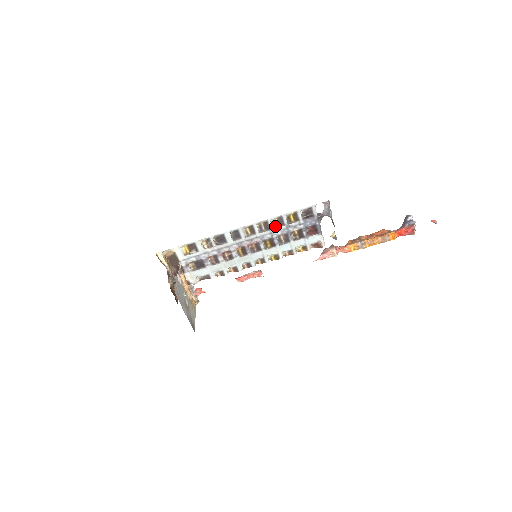
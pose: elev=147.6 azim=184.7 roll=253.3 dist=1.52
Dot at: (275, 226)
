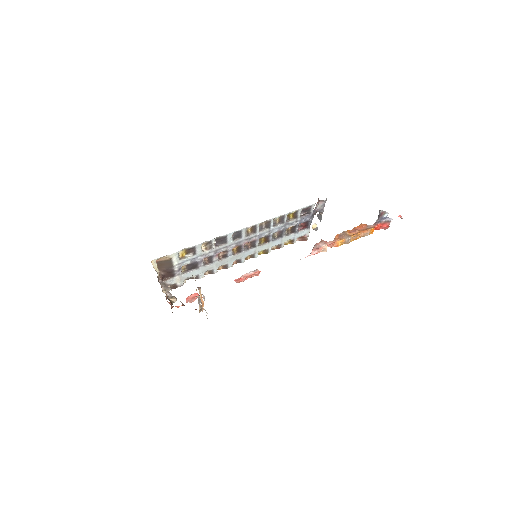
Dot at: (274, 224)
